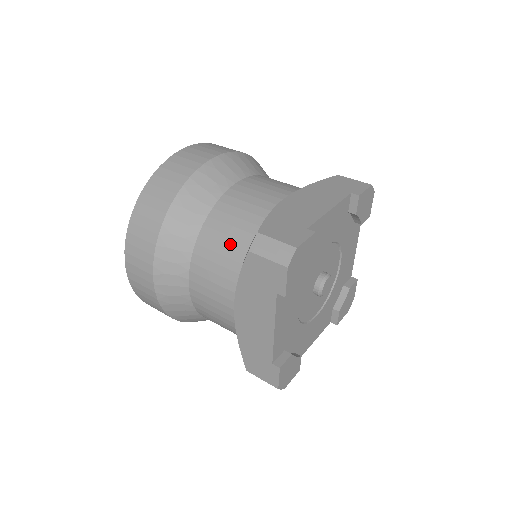
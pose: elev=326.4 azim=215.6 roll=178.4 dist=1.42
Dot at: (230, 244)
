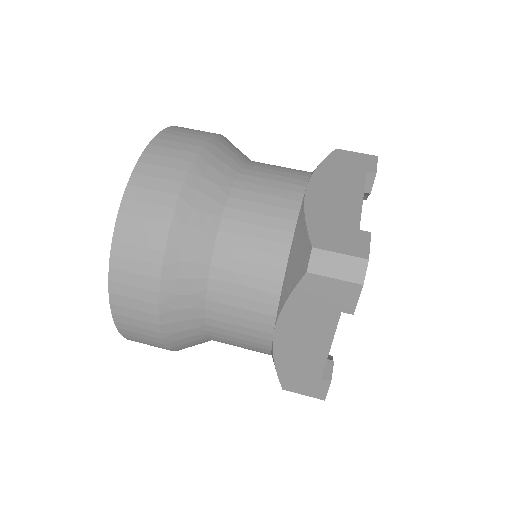
Dot at: (260, 261)
